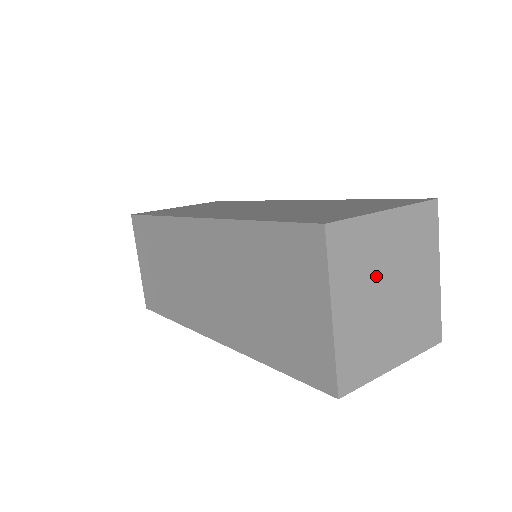
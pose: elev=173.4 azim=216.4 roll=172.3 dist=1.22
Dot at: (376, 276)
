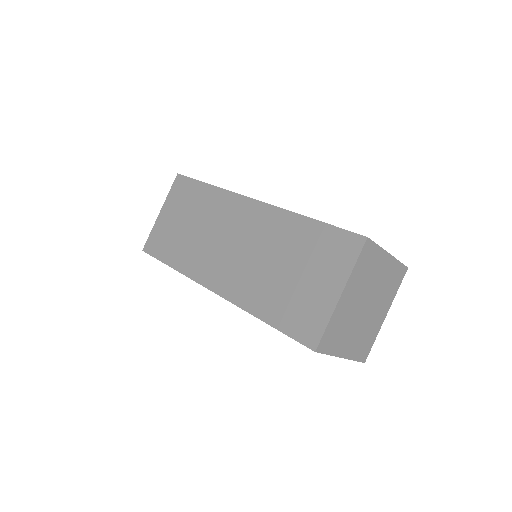
Dot at: (354, 317)
